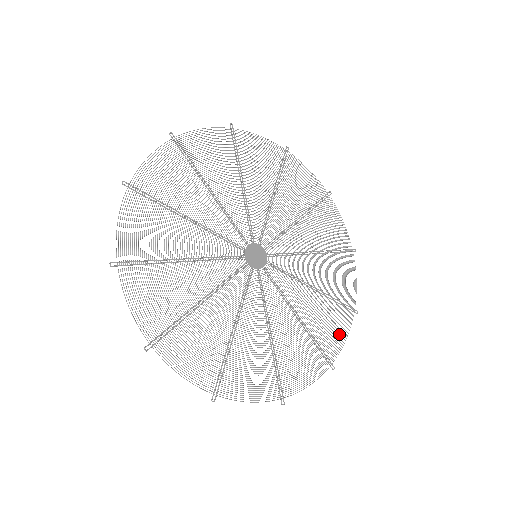
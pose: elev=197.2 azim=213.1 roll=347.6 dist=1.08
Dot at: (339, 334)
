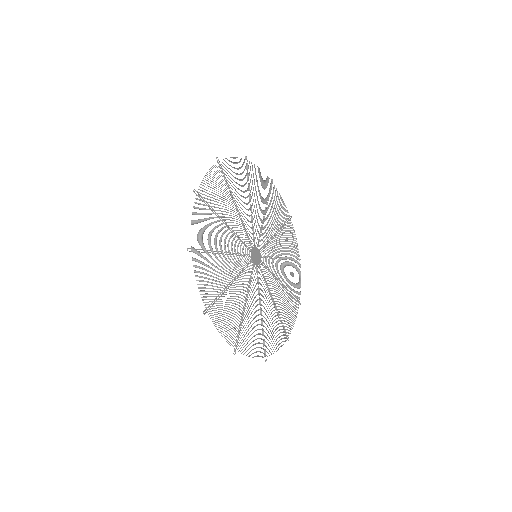
Dot at: occluded
